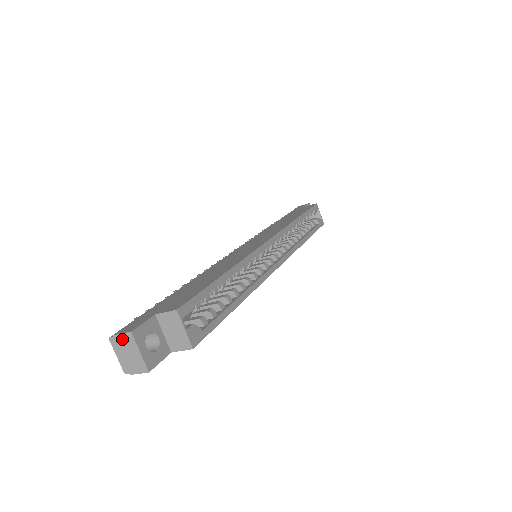
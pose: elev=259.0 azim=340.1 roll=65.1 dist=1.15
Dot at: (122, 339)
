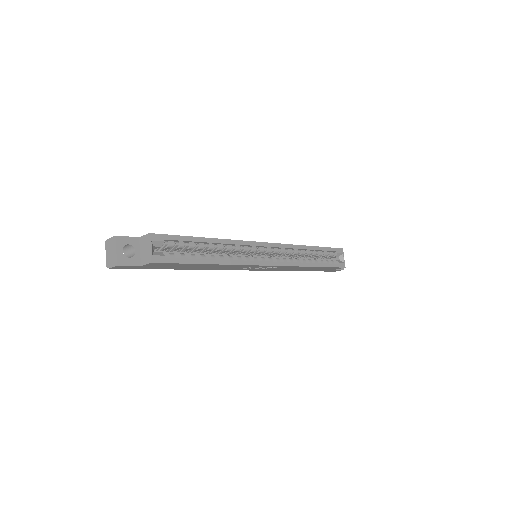
Dot at: (111, 241)
